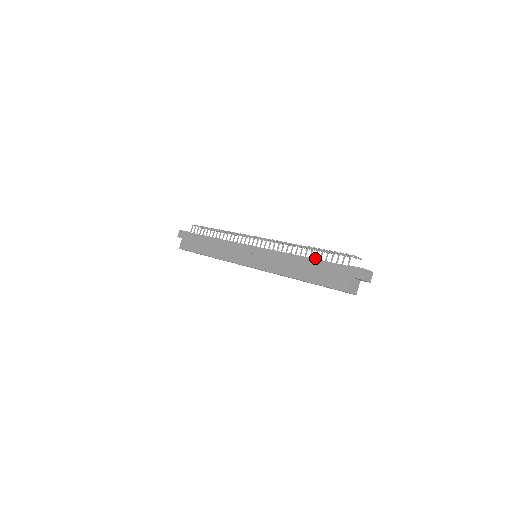
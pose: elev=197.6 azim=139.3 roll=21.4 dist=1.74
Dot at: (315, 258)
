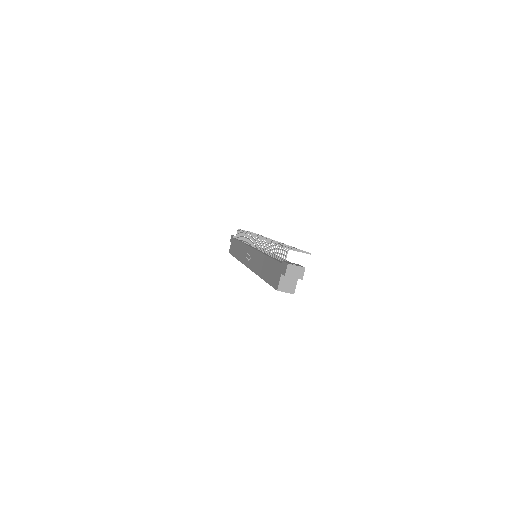
Dot at: (273, 255)
